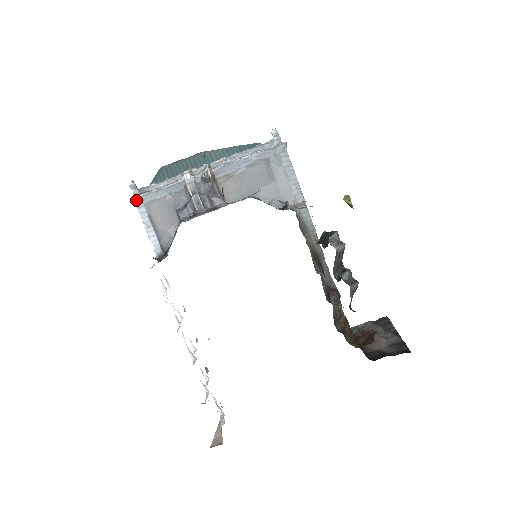
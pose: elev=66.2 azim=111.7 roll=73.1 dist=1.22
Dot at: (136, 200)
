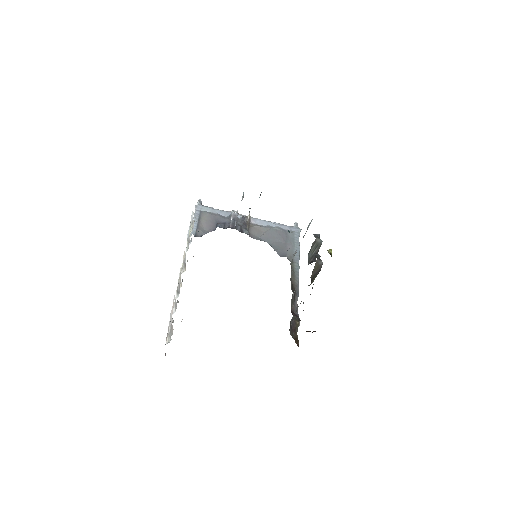
Dot at: (198, 206)
